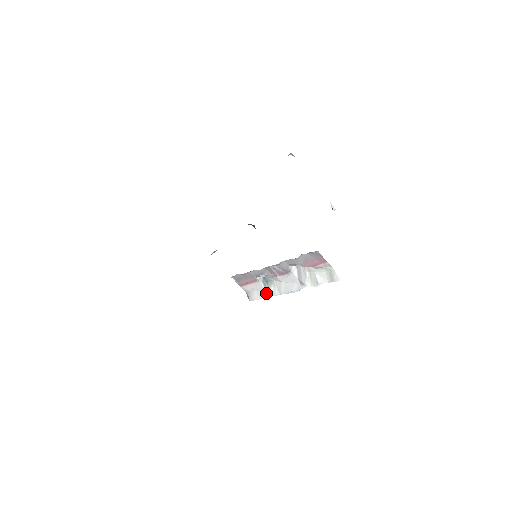
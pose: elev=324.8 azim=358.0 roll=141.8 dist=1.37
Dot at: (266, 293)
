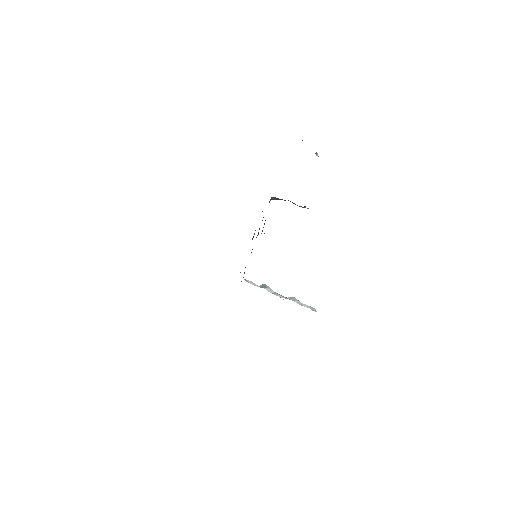
Dot at: (260, 287)
